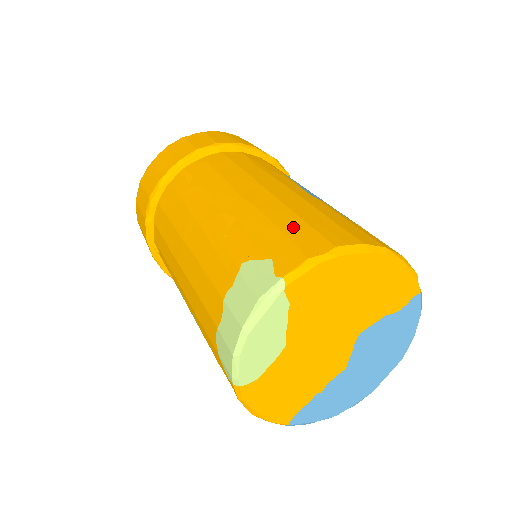
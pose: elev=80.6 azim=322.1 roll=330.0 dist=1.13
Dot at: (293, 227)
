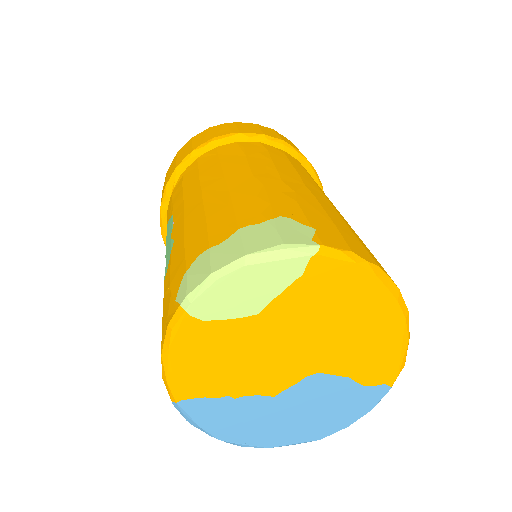
Dot at: (345, 230)
